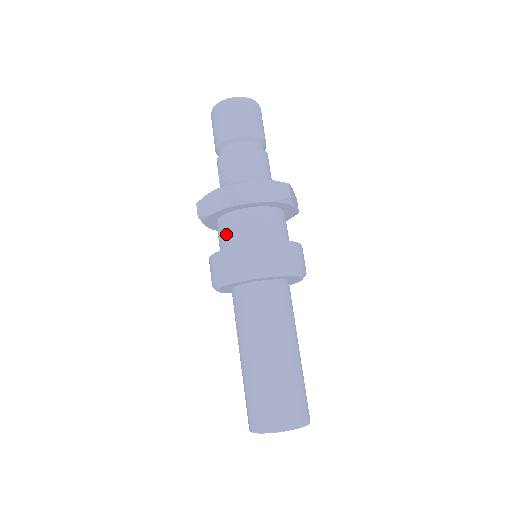
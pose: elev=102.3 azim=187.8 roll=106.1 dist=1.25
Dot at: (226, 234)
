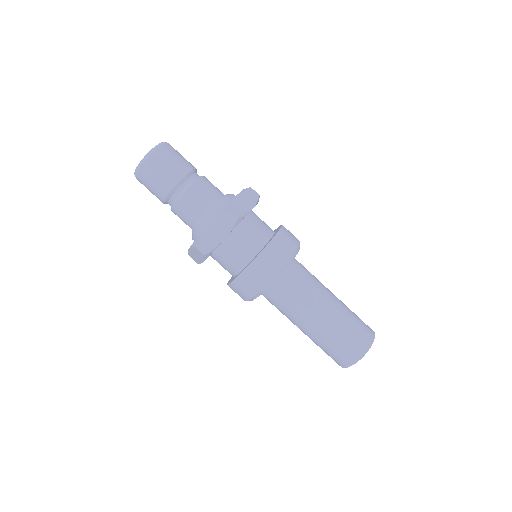
Dot at: (223, 267)
